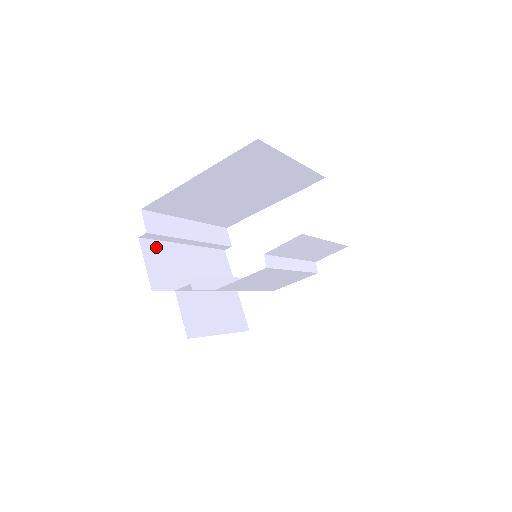
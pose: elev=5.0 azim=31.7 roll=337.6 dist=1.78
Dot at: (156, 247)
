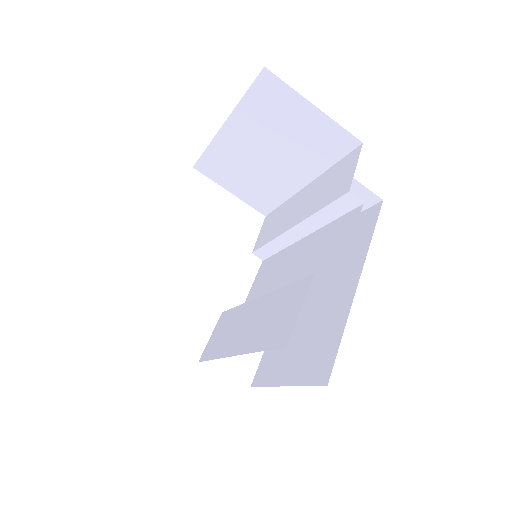
Dot at: occluded
